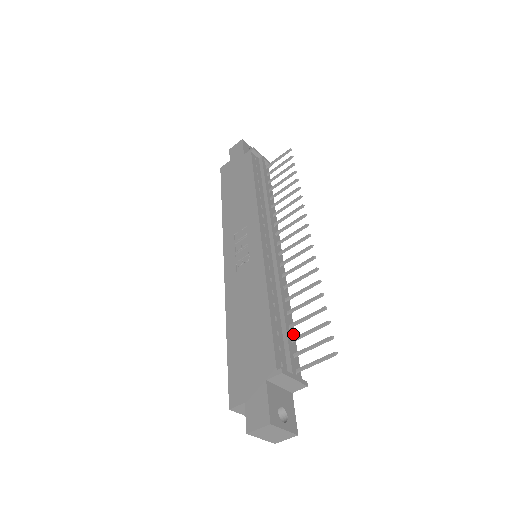
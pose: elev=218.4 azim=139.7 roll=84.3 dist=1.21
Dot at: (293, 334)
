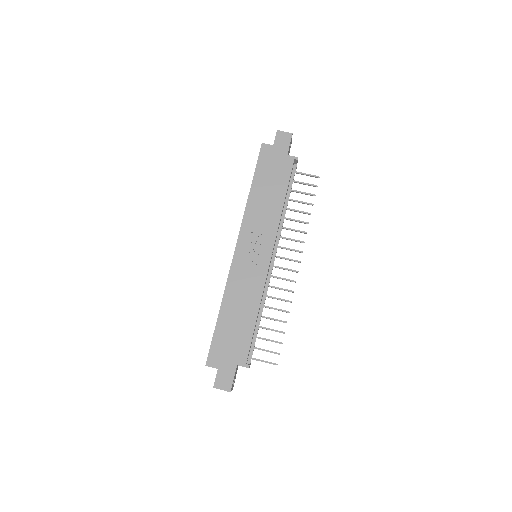
Dot at: occluded
